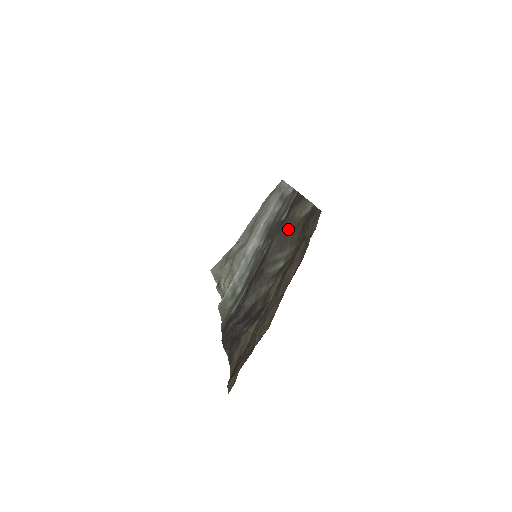
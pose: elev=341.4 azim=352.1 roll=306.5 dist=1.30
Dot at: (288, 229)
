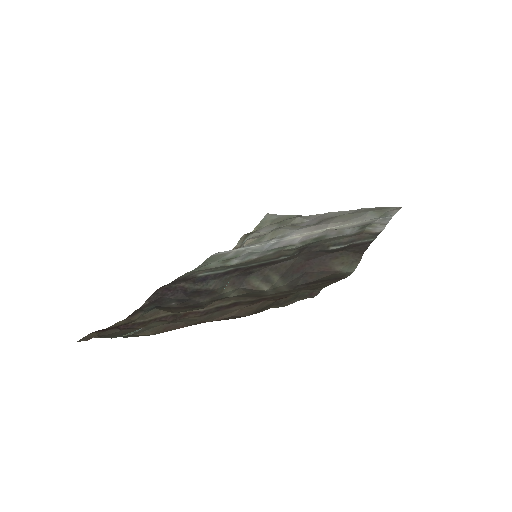
Dot at: (310, 265)
